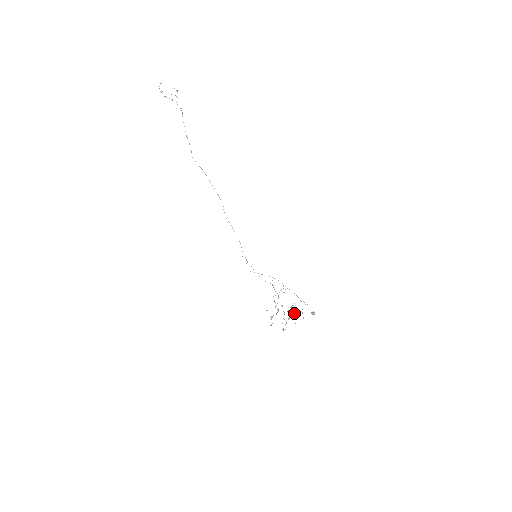
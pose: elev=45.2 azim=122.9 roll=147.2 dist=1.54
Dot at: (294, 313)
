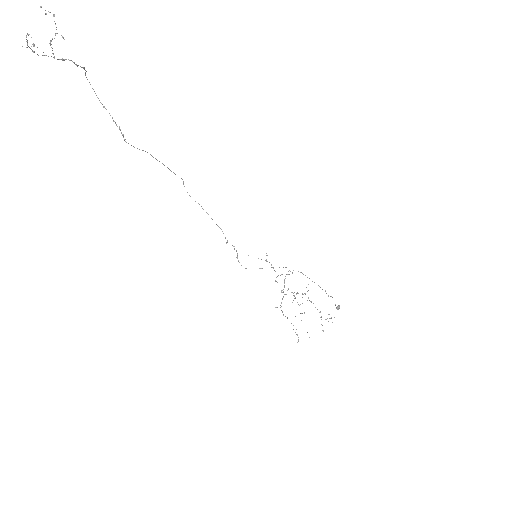
Dot at: occluded
